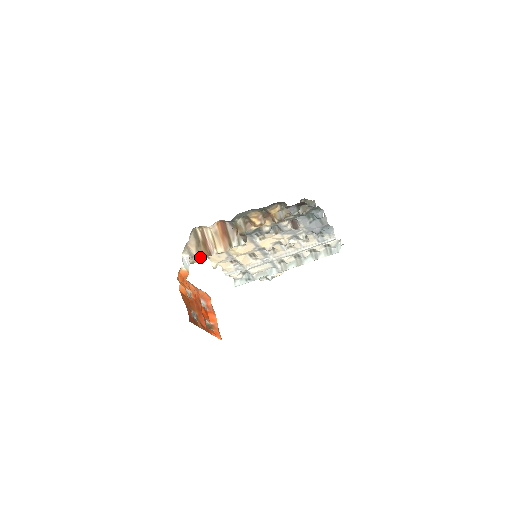
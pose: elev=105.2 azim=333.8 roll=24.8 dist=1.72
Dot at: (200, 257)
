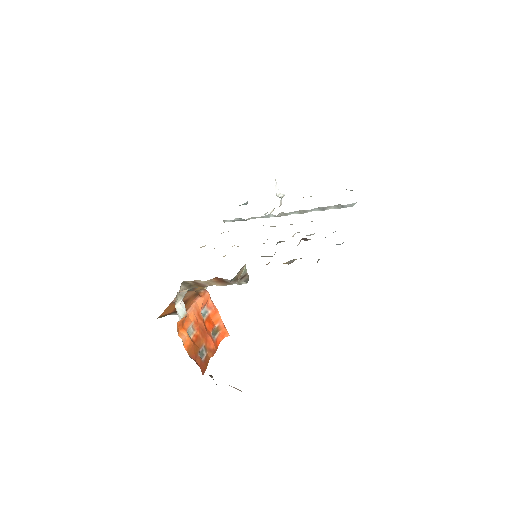
Dot at: occluded
